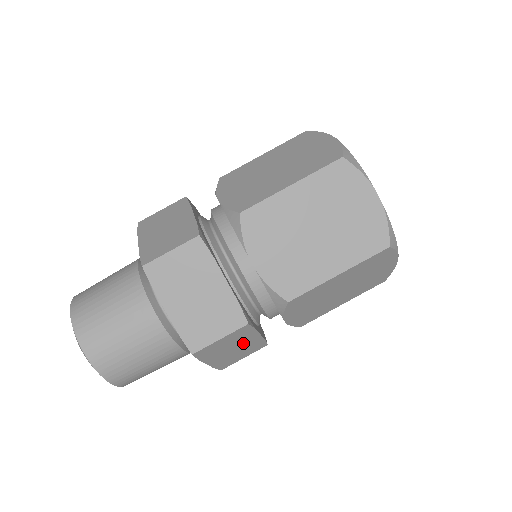
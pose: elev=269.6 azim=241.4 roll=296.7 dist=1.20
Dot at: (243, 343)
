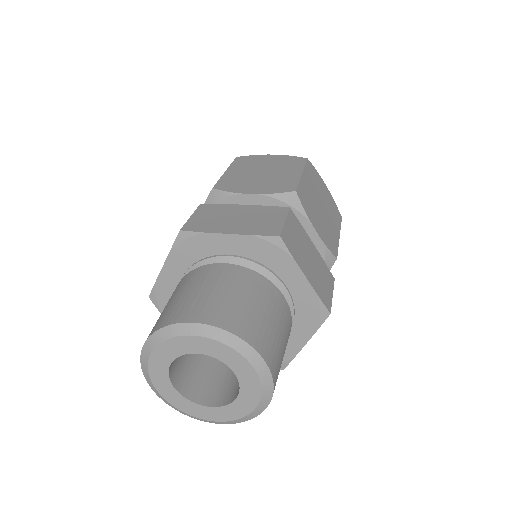
Dot at: (310, 252)
